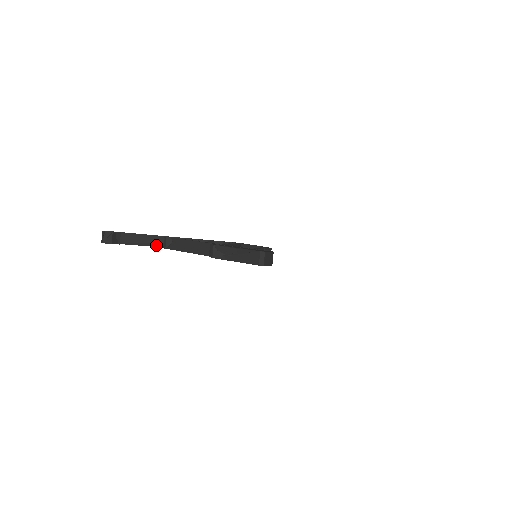
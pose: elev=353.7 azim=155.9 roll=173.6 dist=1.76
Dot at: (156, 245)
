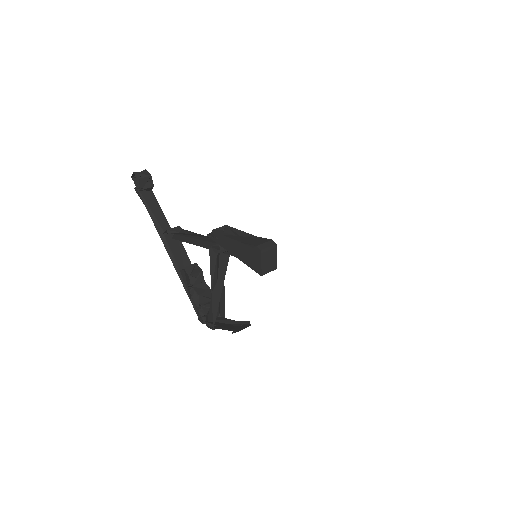
Dot at: (160, 231)
